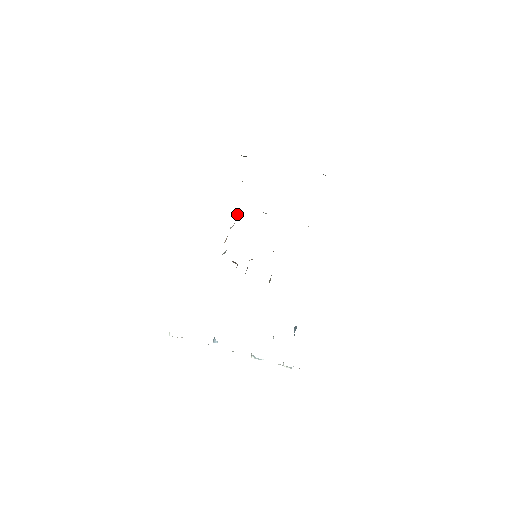
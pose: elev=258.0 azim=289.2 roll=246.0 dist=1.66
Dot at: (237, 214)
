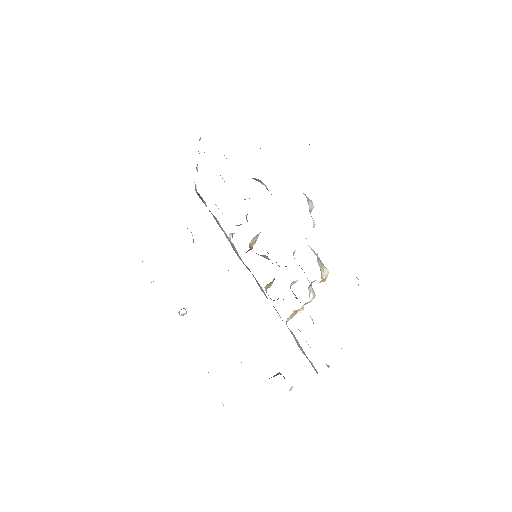
Dot at: occluded
